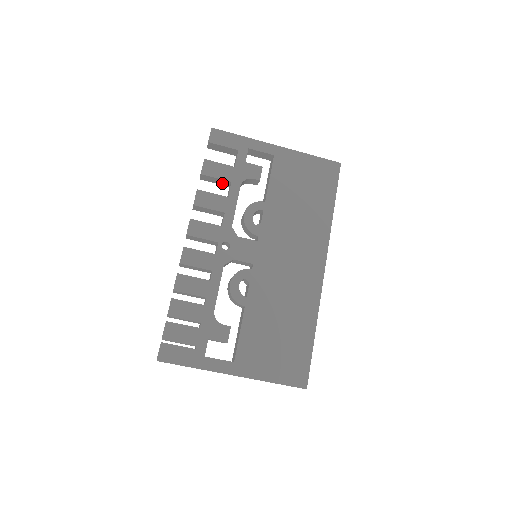
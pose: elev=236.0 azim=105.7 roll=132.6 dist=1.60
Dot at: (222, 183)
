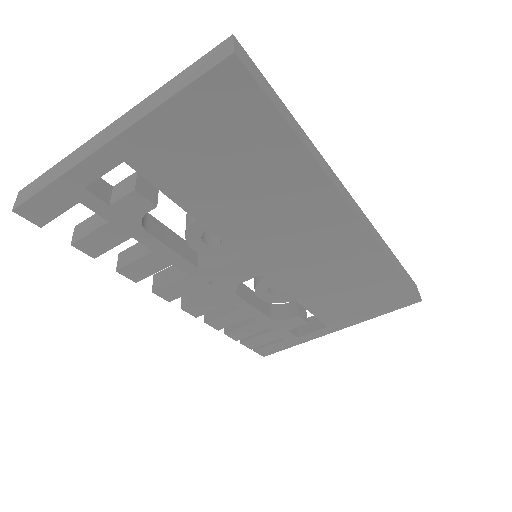
Dot at: occluded
